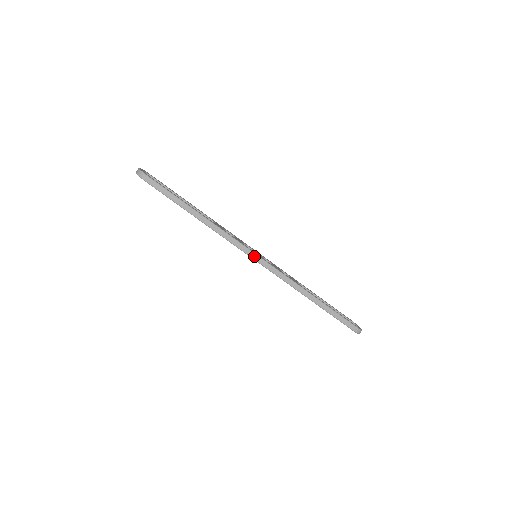
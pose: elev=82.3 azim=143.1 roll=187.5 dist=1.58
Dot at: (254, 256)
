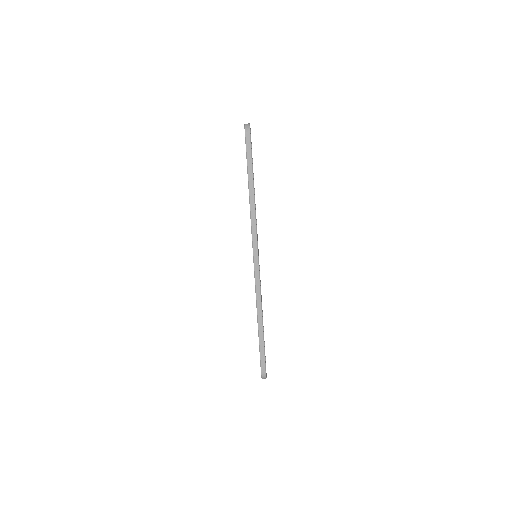
Dot at: (256, 254)
